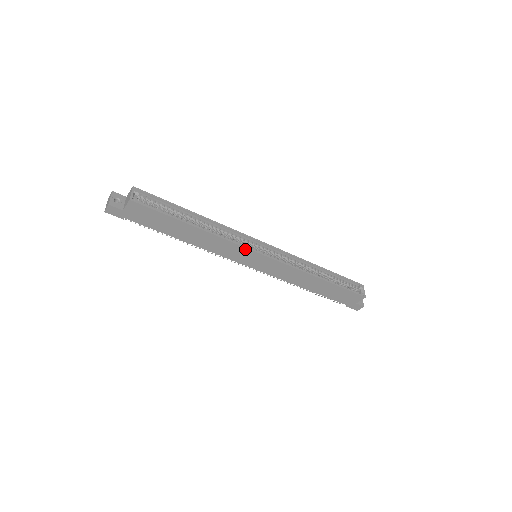
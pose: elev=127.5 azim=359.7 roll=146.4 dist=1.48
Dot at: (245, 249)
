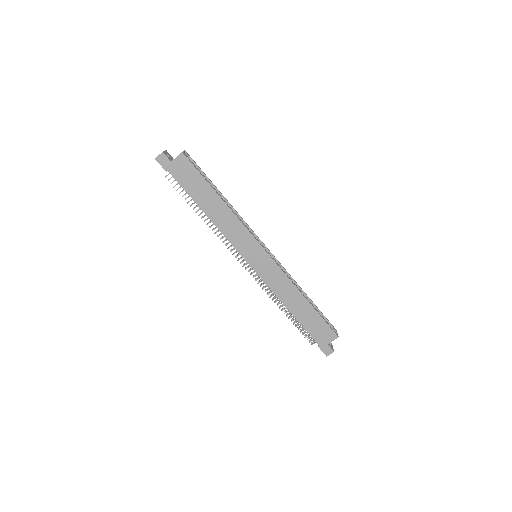
Dot at: (252, 238)
